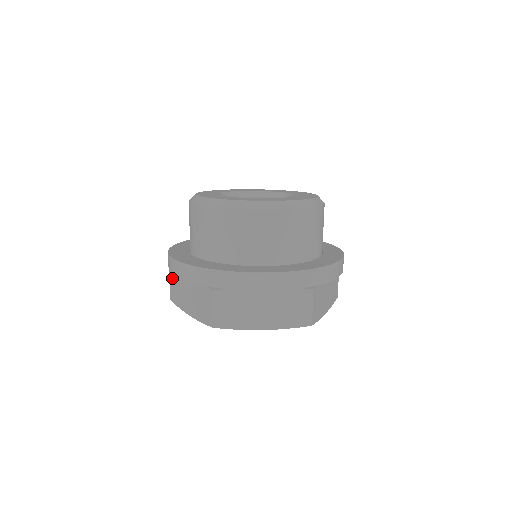
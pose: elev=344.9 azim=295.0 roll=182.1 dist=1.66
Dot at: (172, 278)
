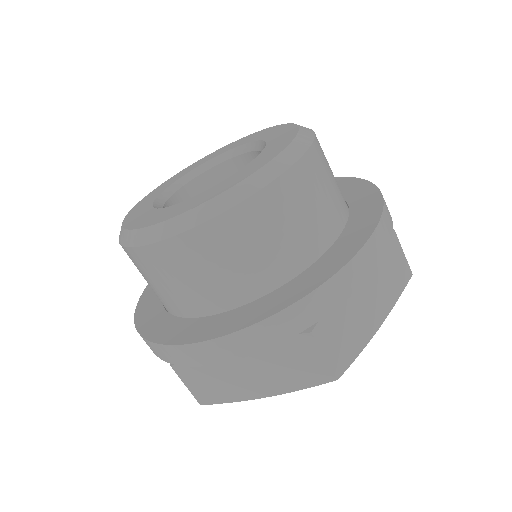
Dot at: occluded
